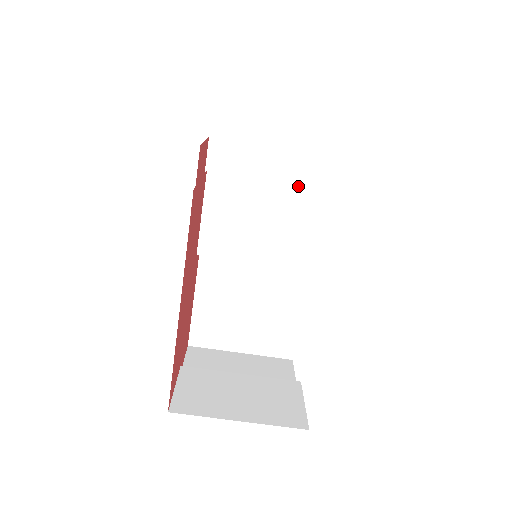
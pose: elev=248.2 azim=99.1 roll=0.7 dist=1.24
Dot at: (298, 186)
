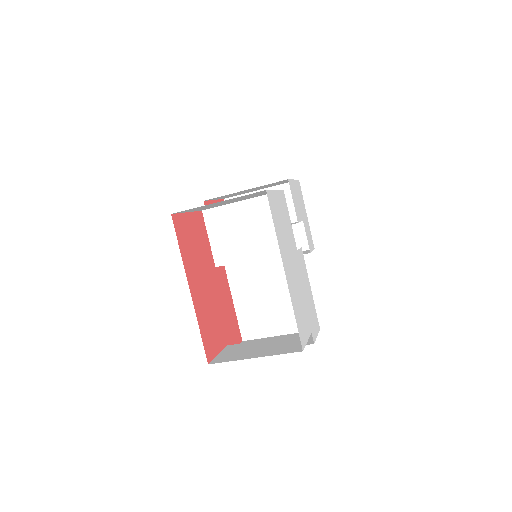
Dot at: (258, 198)
